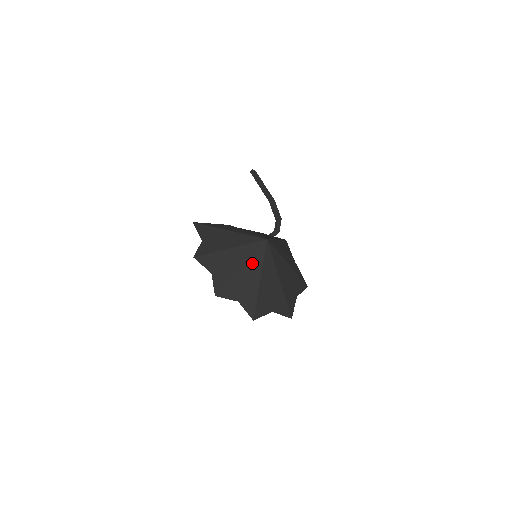
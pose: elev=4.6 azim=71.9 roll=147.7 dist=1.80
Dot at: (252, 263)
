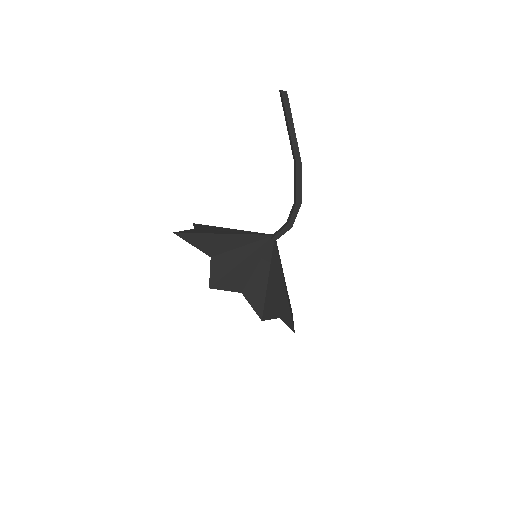
Dot at: occluded
